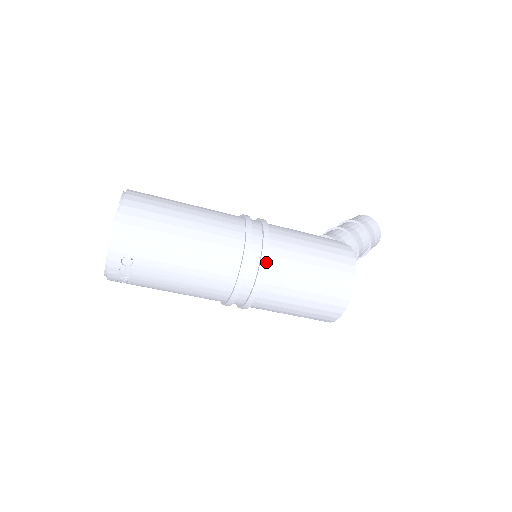
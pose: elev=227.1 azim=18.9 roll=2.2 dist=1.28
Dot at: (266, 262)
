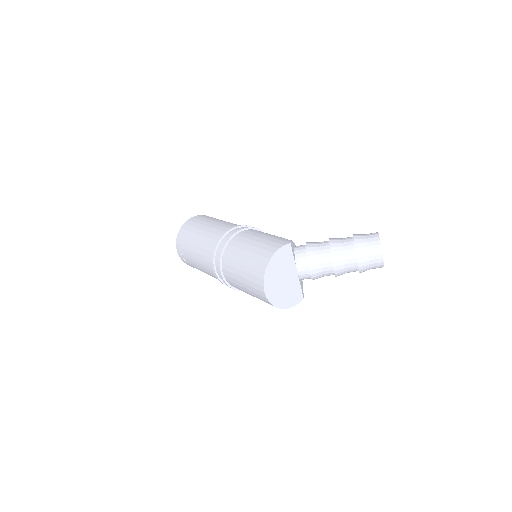
Dot at: (225, 249)
